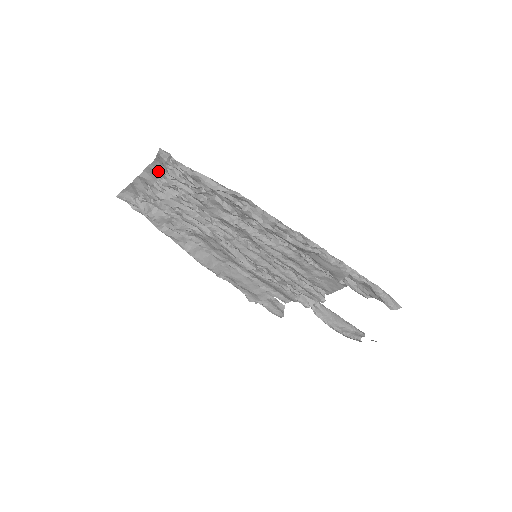
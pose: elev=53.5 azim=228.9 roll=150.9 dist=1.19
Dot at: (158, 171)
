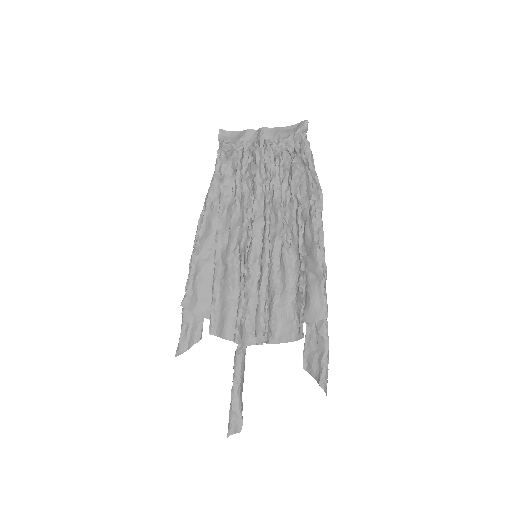
Dot at: (283, 133)
